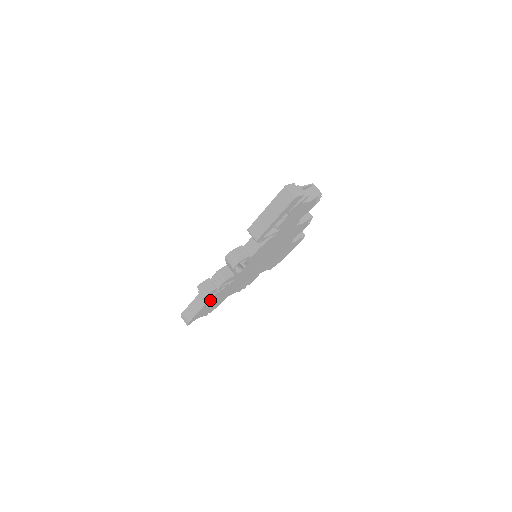
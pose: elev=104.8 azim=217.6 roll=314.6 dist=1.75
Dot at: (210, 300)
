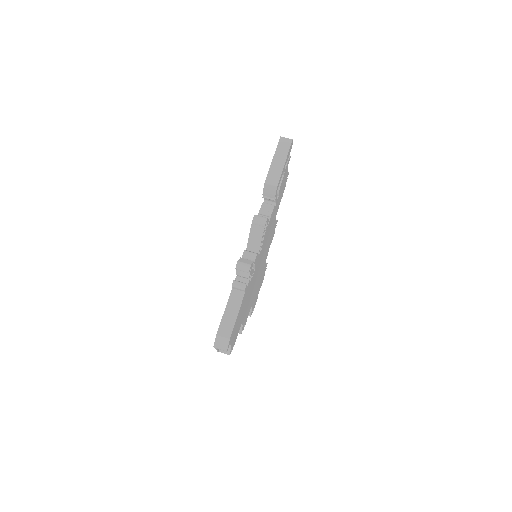
Dot at: (244, 296)
